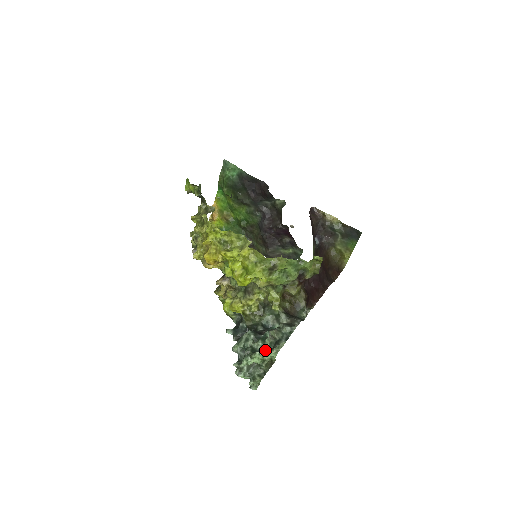
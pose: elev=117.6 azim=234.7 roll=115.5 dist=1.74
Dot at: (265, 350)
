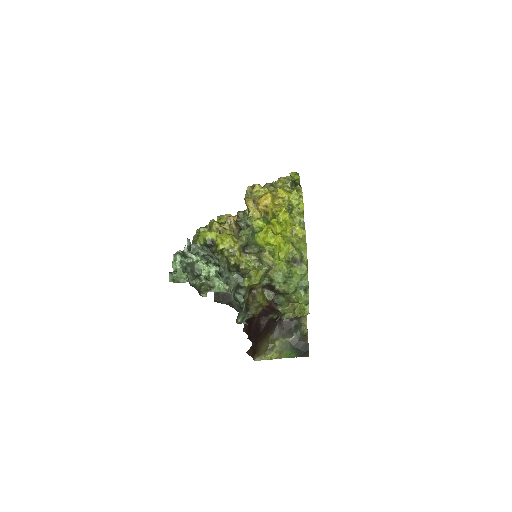
Dot at: occluded
